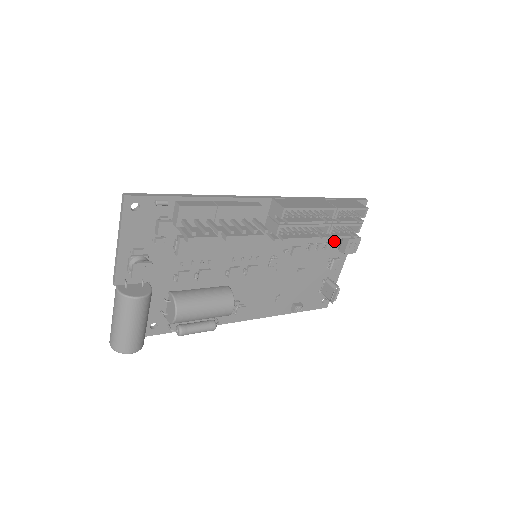
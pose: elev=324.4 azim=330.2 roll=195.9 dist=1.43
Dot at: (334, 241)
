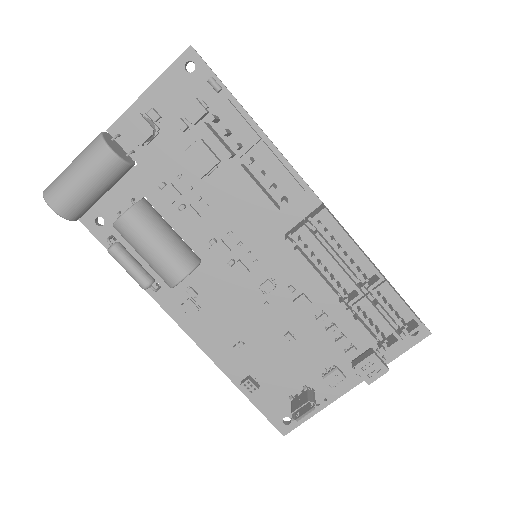
Dot at: (354, 344)
